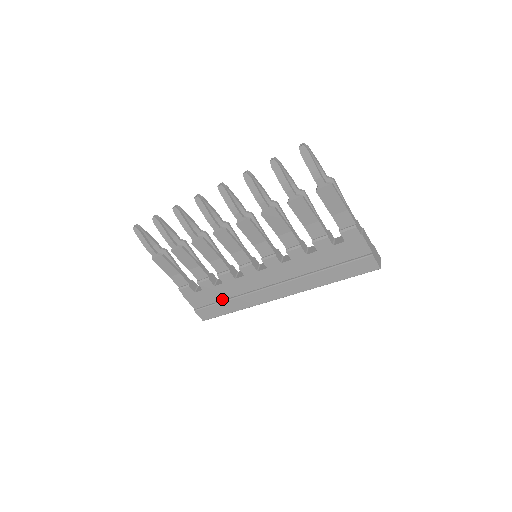
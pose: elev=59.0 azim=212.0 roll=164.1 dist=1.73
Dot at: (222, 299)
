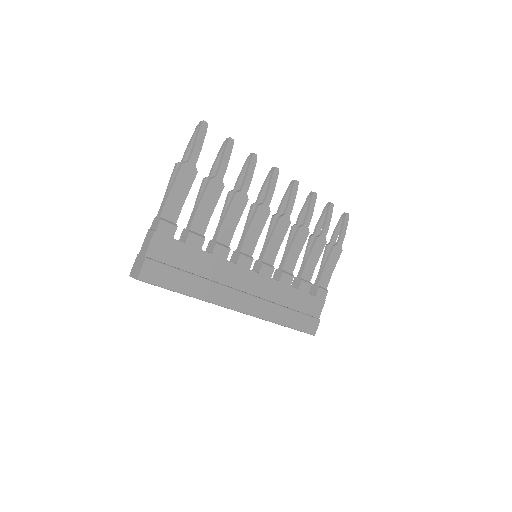
Dot at: (189, 270)
